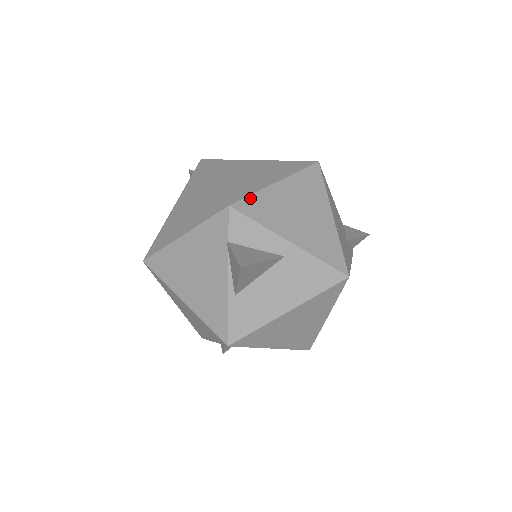
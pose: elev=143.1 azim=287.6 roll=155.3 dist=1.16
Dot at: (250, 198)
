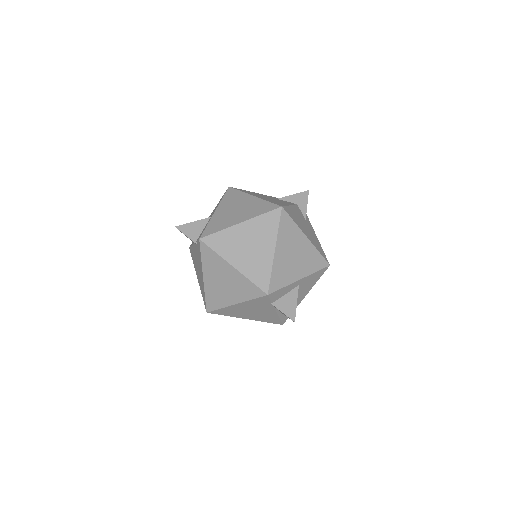
Dot at: (272, 278)
